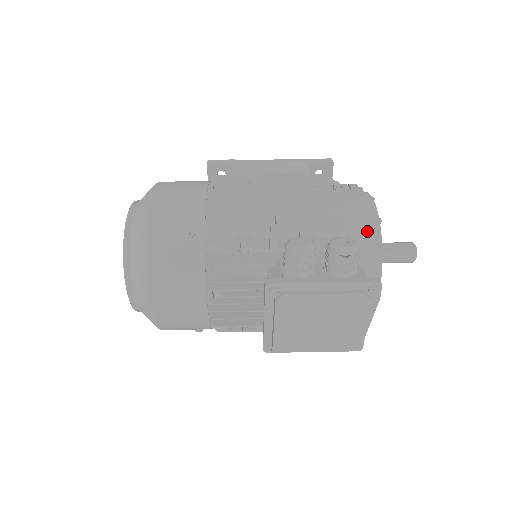
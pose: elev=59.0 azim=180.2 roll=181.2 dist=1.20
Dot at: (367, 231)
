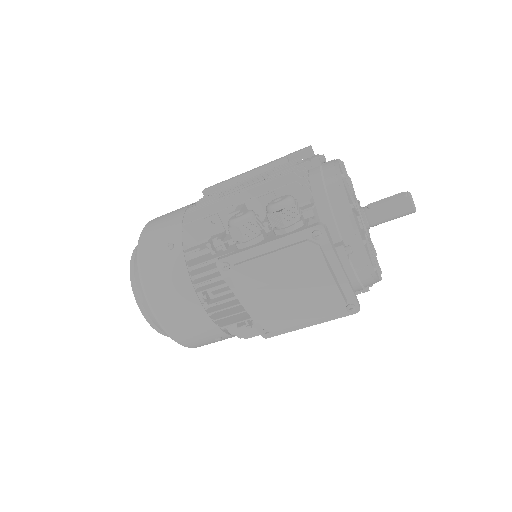
Dot at: (329, 190)
